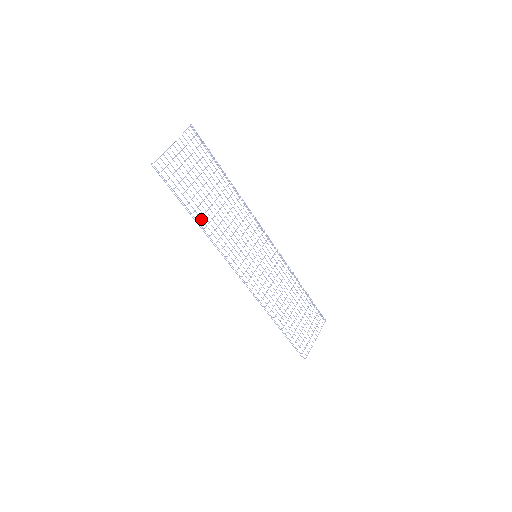
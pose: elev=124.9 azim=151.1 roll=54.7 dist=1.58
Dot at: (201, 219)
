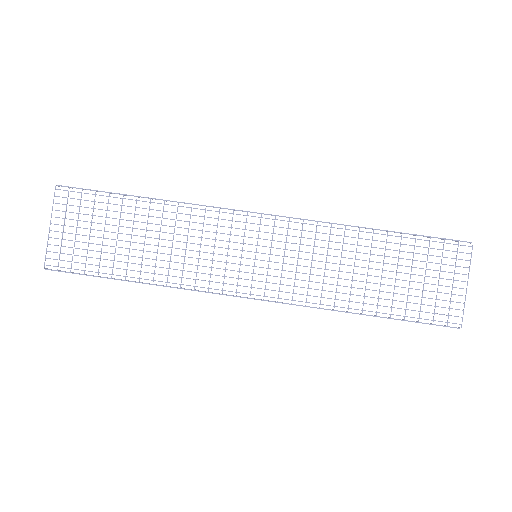
Dot at: occluded
